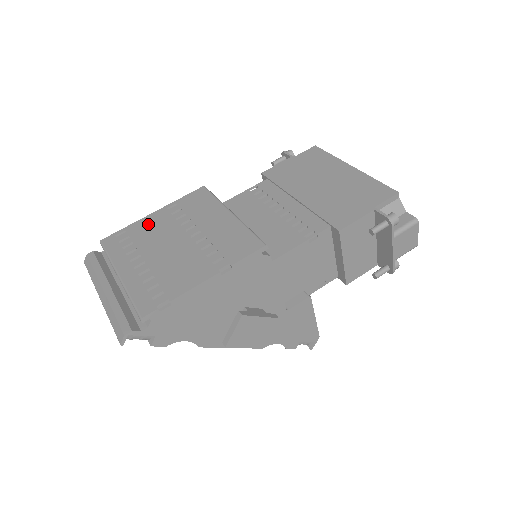
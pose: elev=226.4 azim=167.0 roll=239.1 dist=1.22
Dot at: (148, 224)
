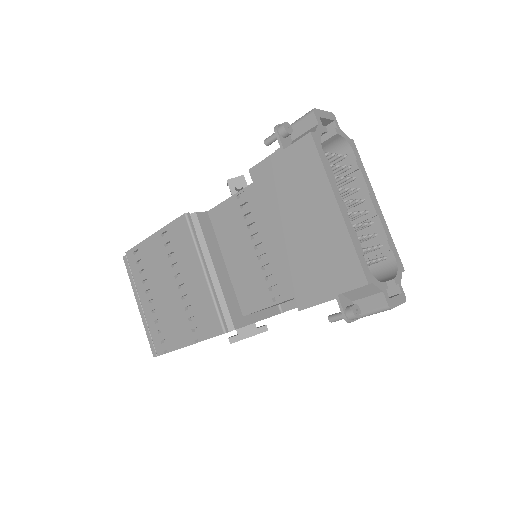
Dot at: (151, 251)
